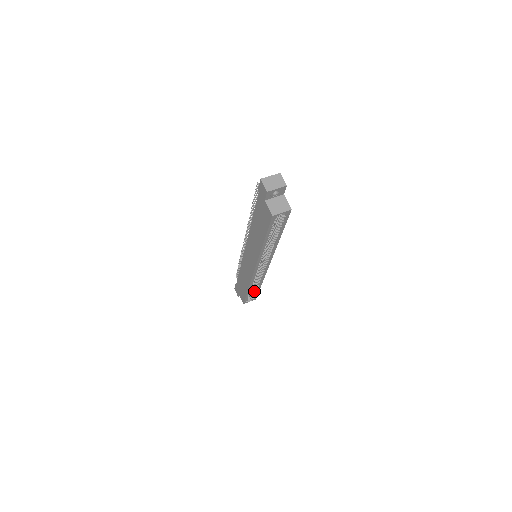
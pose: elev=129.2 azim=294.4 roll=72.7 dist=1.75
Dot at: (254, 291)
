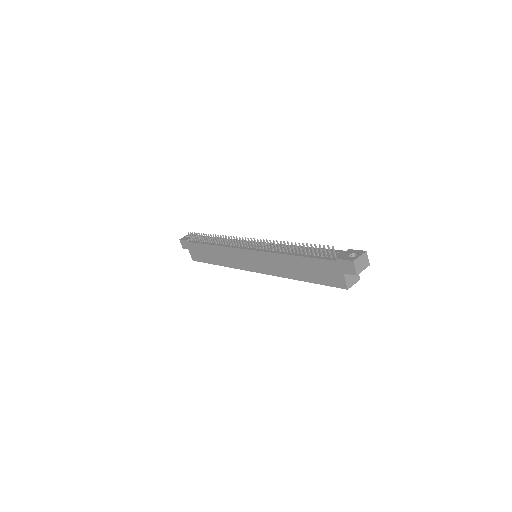
Dot at: occluded
